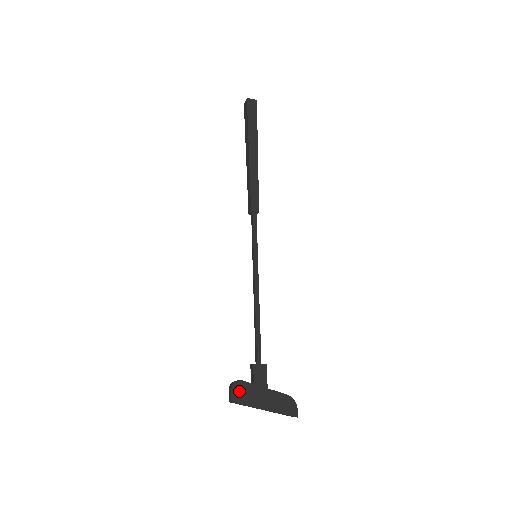
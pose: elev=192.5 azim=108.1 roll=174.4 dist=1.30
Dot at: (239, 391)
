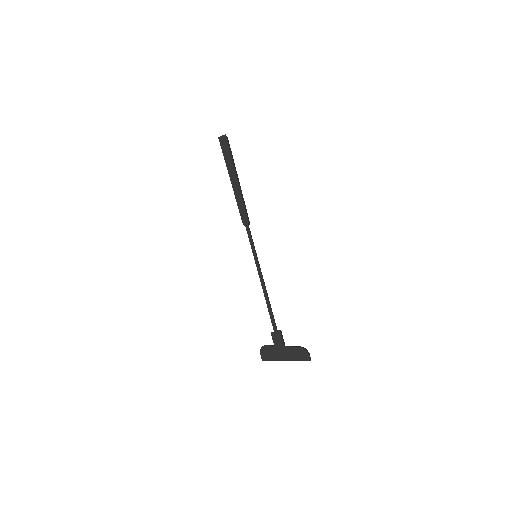
Dot at: (265, 353)
